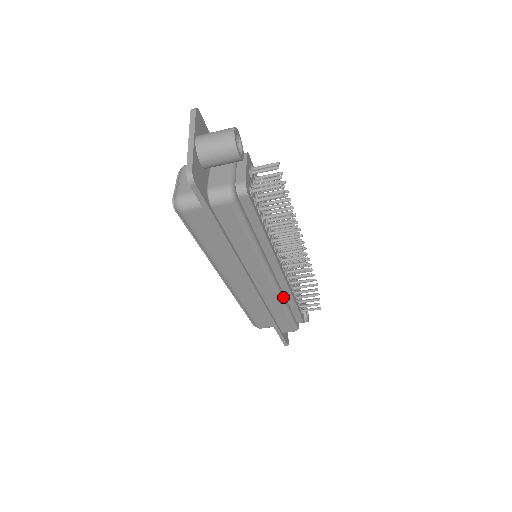
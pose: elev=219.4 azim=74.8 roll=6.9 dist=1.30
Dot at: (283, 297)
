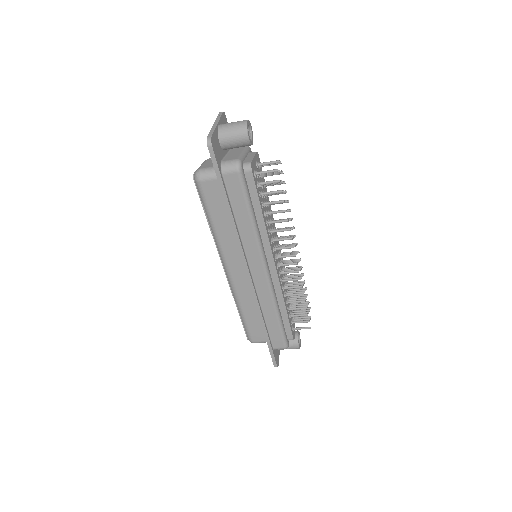
Dot at: (275, 297)
